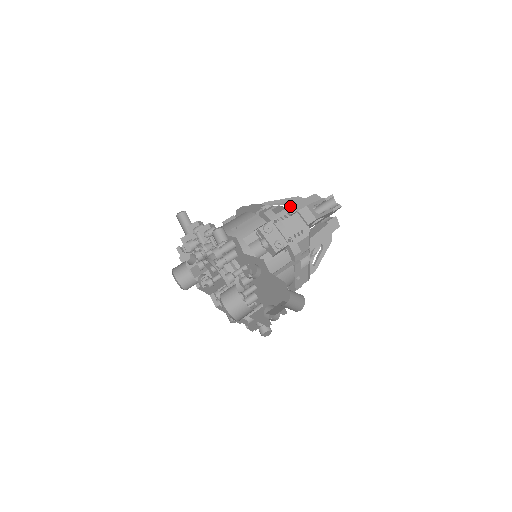
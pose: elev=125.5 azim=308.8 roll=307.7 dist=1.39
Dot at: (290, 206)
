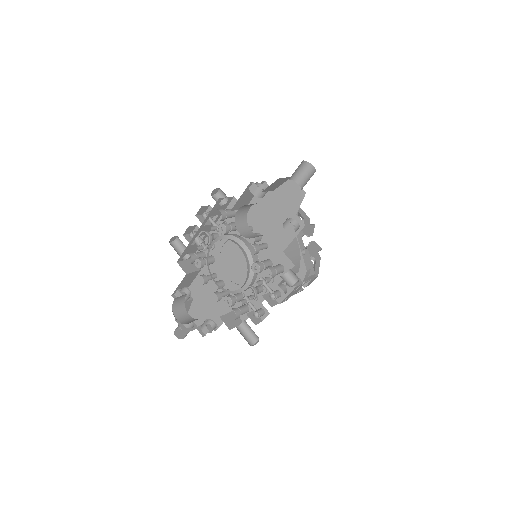
Dot at: occluded
